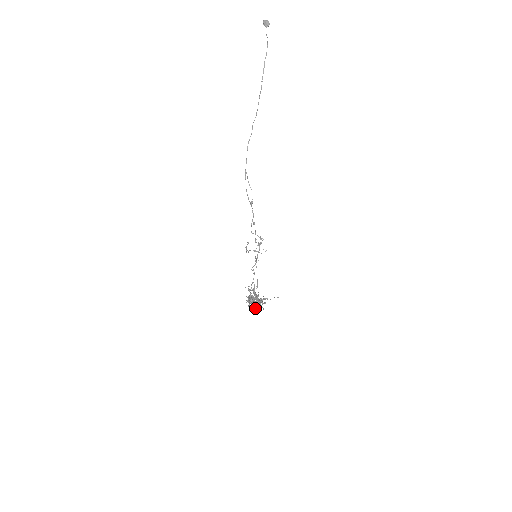
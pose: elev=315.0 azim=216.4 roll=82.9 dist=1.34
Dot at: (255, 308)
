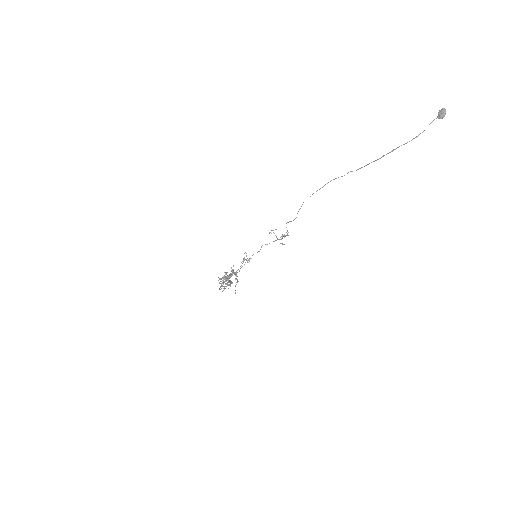
Dot at: occluded
